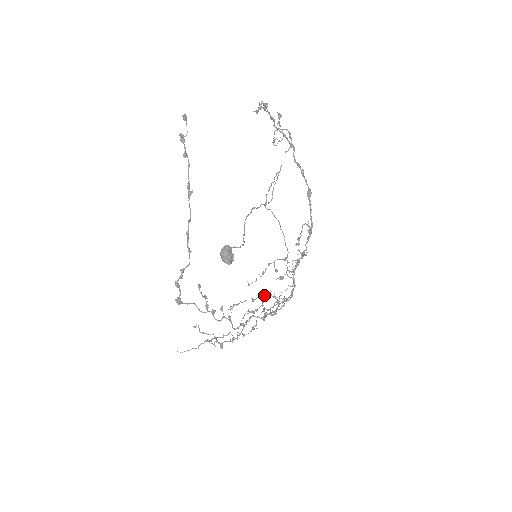
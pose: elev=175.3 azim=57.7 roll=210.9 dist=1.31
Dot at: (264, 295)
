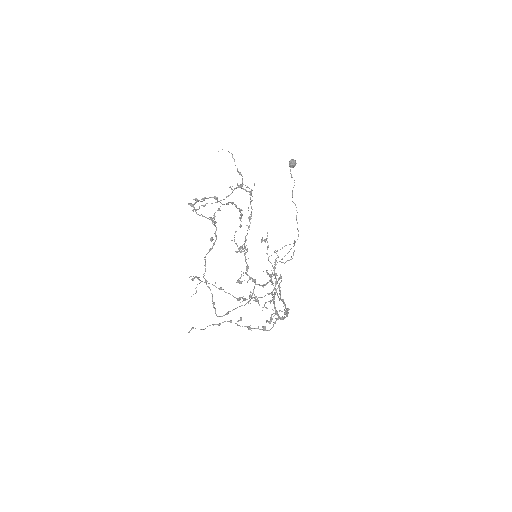
Dot at: occluded
